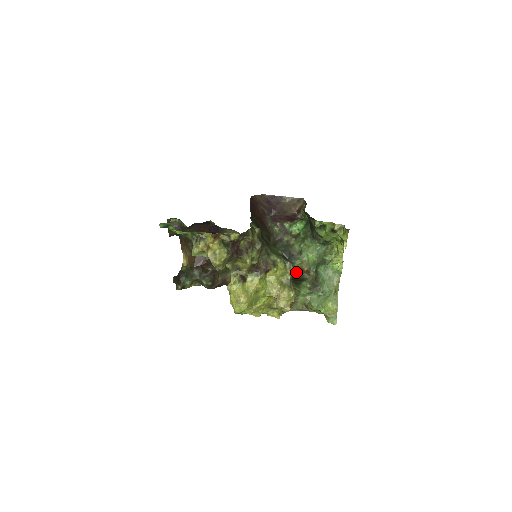
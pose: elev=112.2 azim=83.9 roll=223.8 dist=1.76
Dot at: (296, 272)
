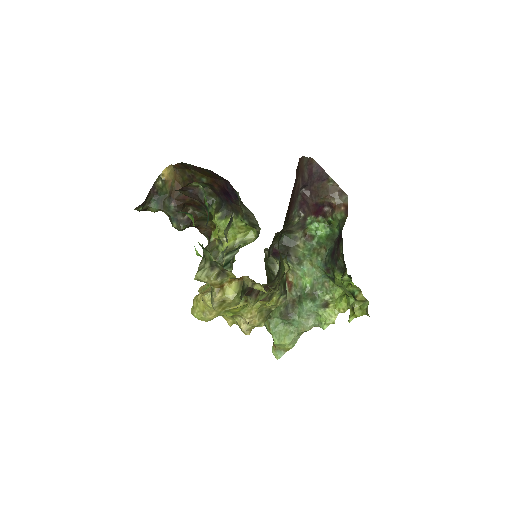
Dot at: (278, 268)
